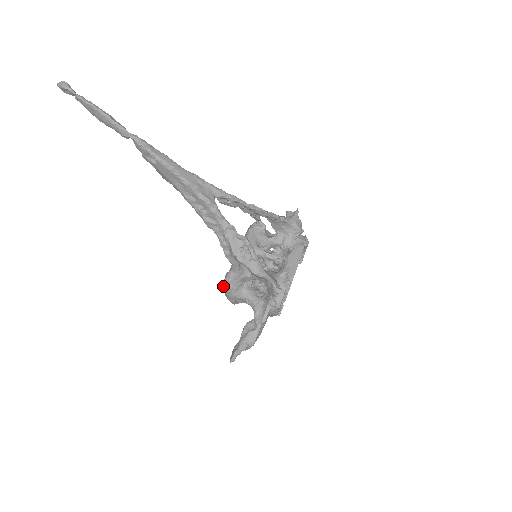
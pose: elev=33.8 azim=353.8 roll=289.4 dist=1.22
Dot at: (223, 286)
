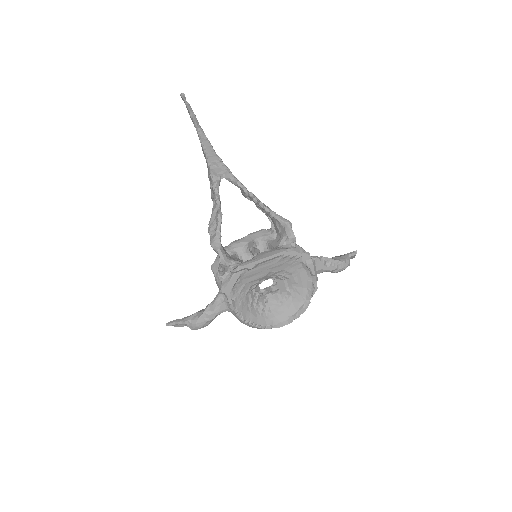
Dot at: (211, 266)
